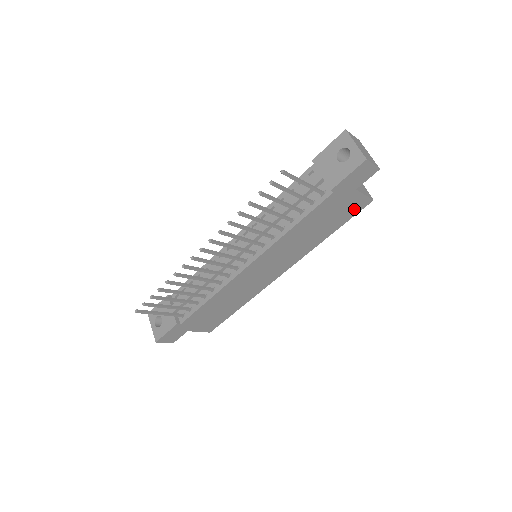
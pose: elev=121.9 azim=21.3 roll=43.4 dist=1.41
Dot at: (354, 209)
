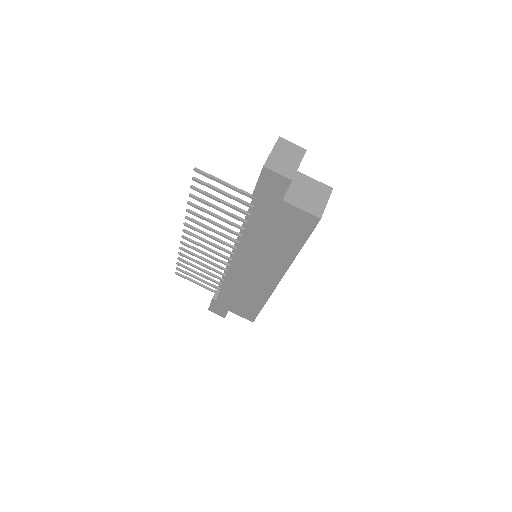
Dot at: (303, 225)
